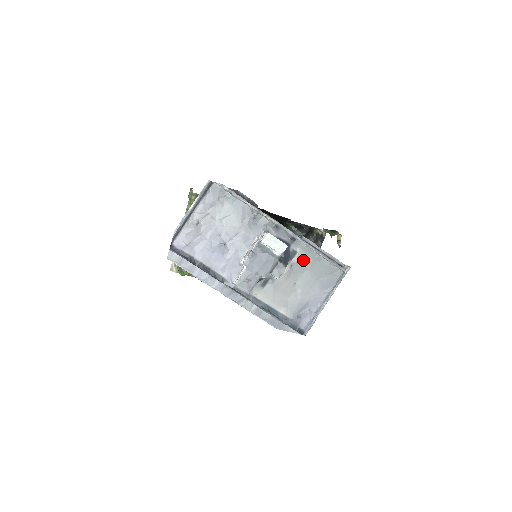
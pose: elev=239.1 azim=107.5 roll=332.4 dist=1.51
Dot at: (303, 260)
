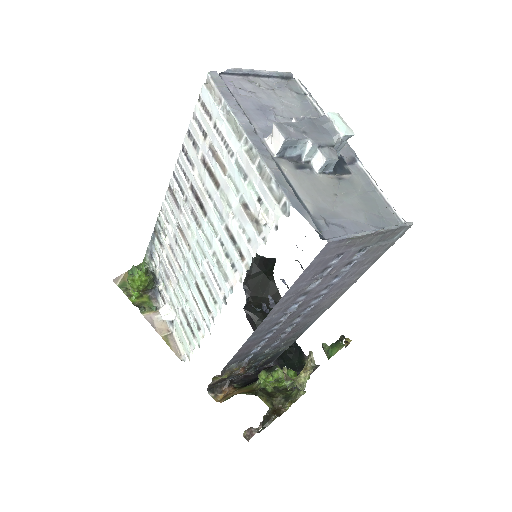
Dot at: (356, 184)
